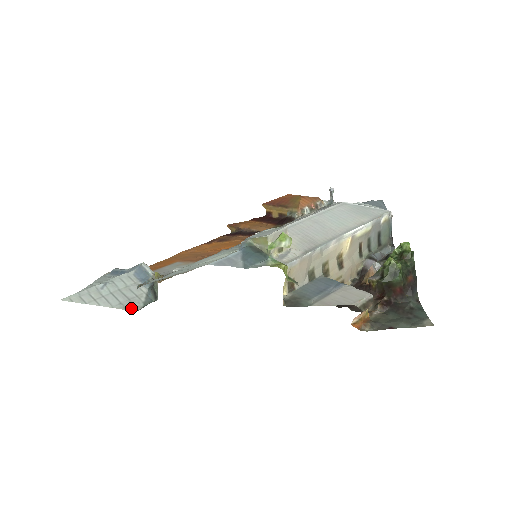
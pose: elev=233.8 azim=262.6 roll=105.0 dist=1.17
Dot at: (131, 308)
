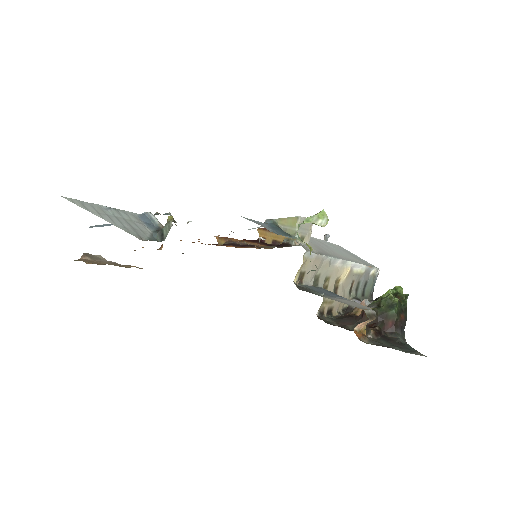
Dot at: (136, 235)
